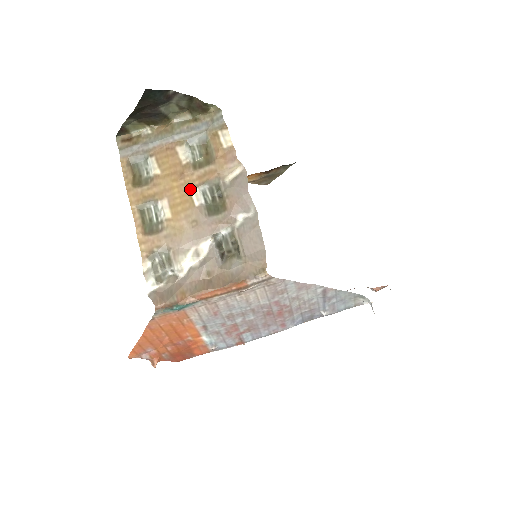
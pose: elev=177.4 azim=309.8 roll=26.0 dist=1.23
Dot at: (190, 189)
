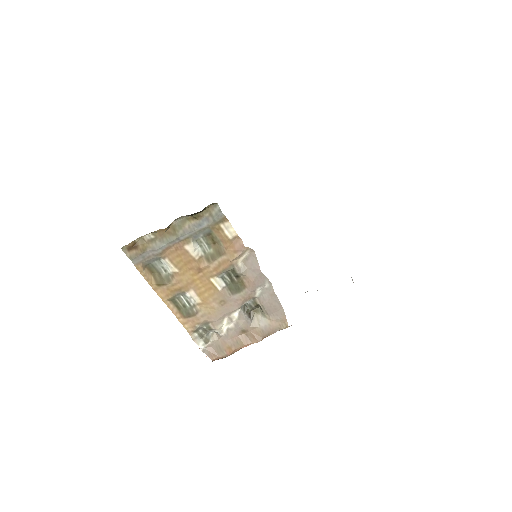
Dot at: (210, 279)
